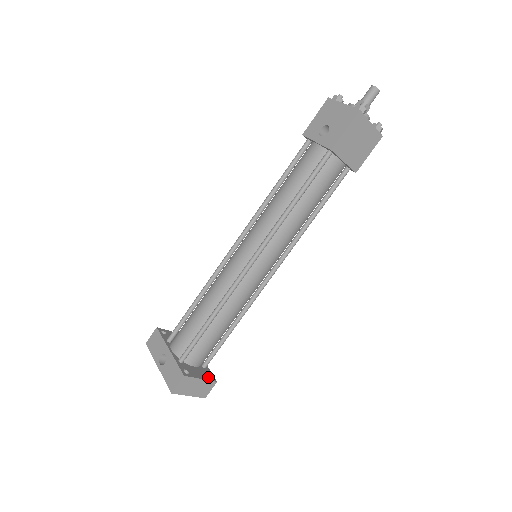
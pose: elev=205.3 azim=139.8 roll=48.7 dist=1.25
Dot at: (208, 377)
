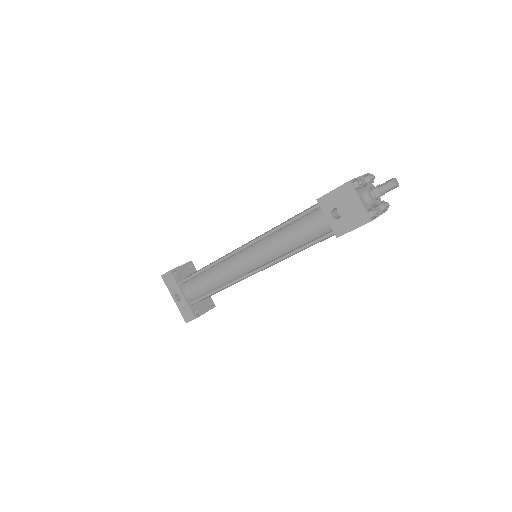
Dot at: (210, 306)
